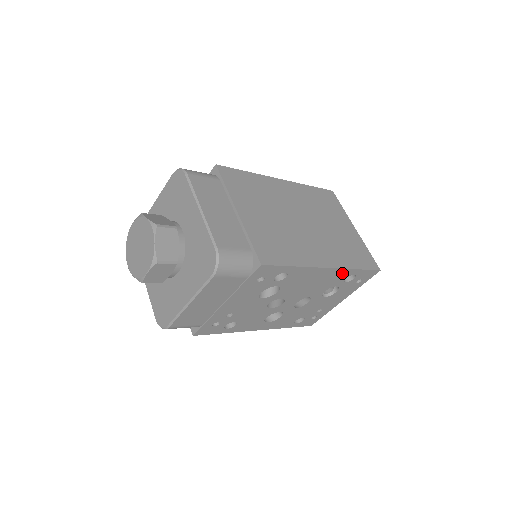
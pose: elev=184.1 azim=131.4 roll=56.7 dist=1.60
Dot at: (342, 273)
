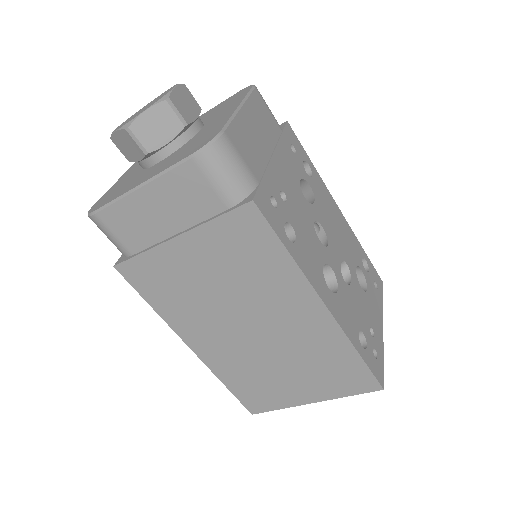
Dot at: (354, 240)
